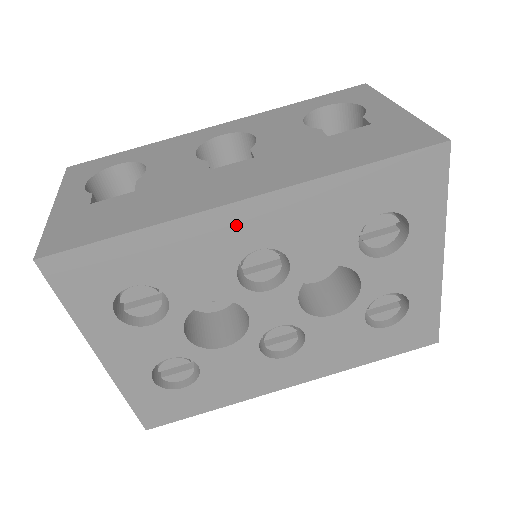
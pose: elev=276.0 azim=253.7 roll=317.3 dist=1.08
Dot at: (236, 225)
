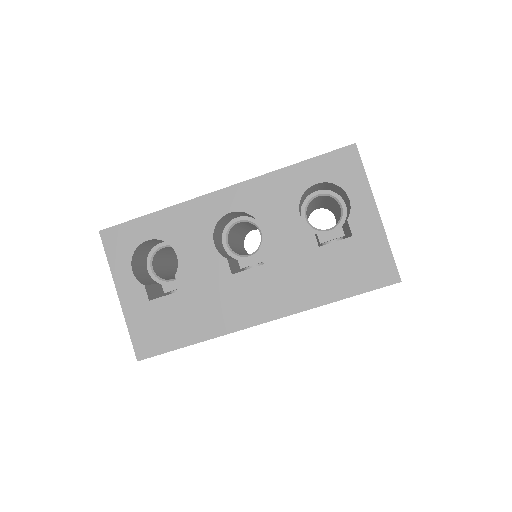
Dot at: occluded
